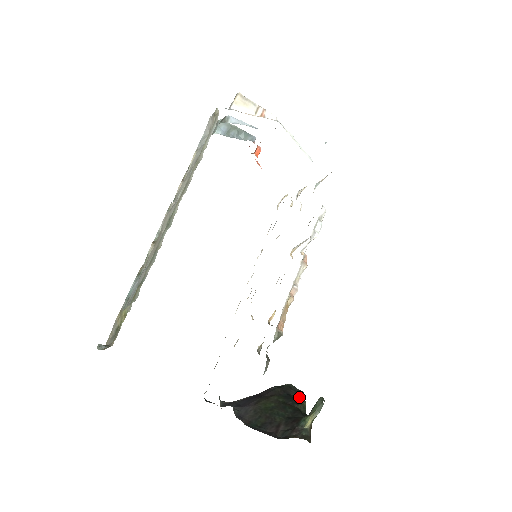
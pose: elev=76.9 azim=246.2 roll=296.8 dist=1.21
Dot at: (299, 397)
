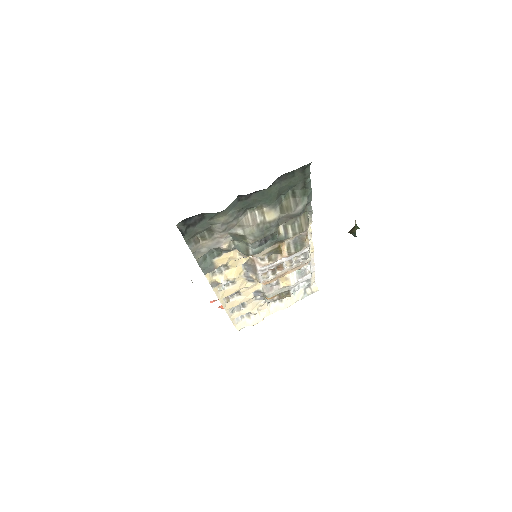
Dot at: occluded
